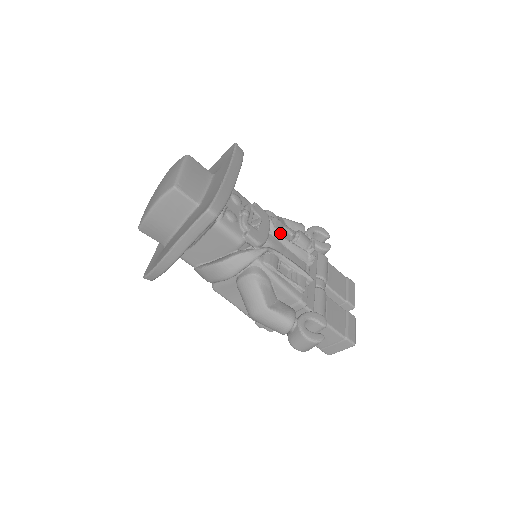
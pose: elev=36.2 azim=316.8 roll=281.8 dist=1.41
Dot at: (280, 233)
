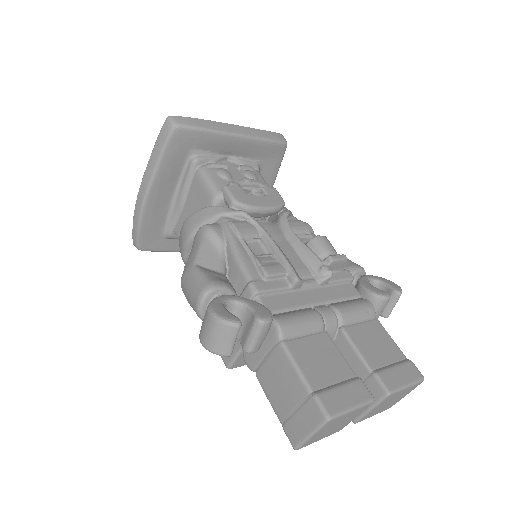
Dot at: (290, 225)
